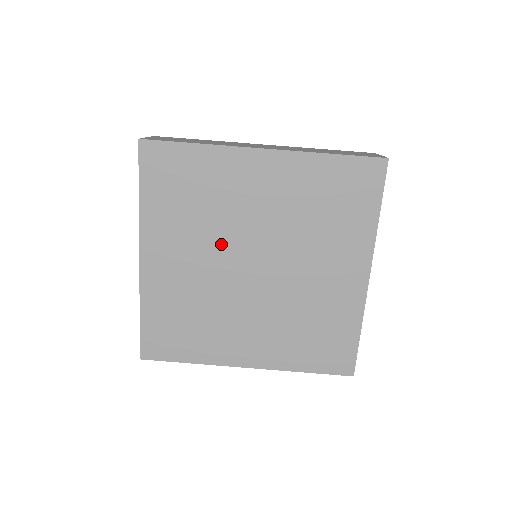
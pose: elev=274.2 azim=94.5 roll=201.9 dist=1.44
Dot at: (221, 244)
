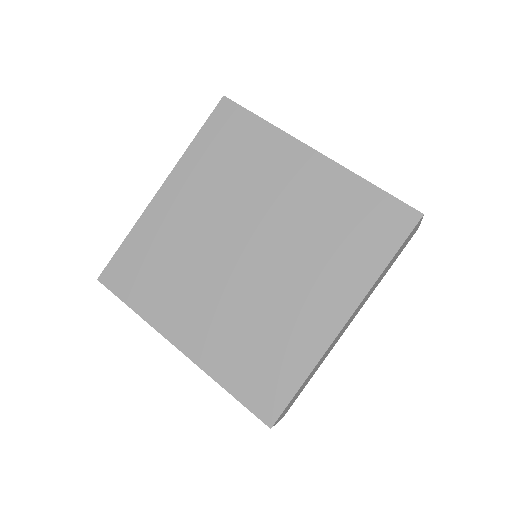
Dot at: (231, 213)
